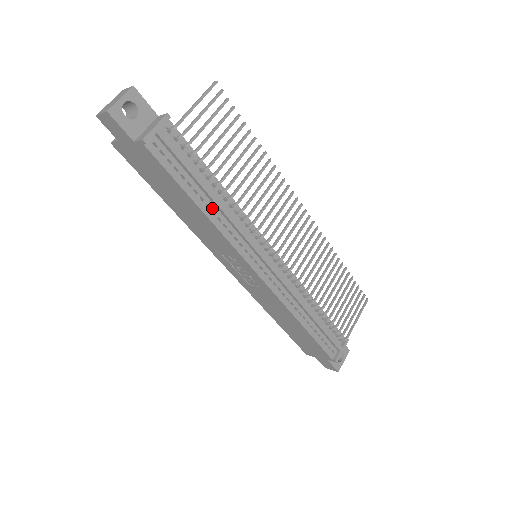
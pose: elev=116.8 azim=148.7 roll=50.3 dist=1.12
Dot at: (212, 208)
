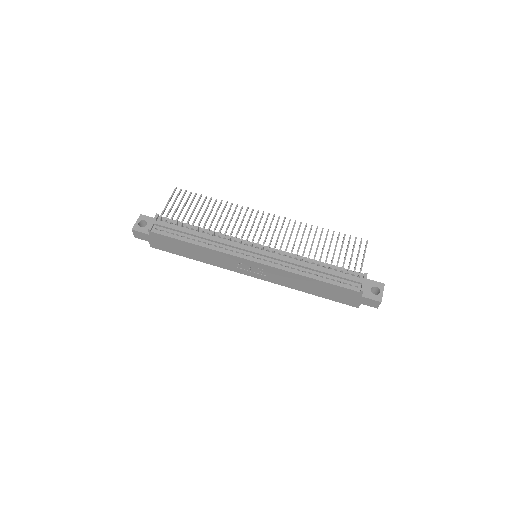
Dot at: (202, 241)
